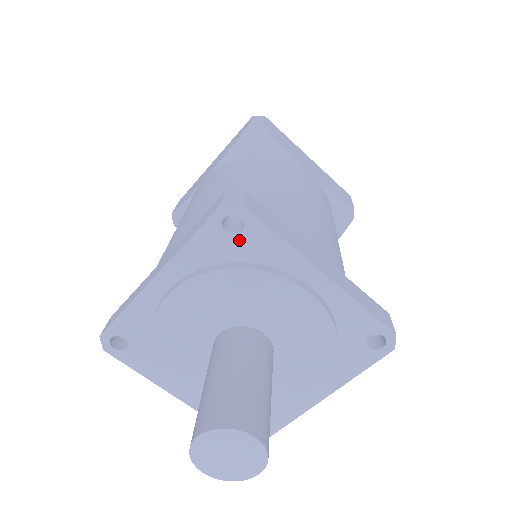
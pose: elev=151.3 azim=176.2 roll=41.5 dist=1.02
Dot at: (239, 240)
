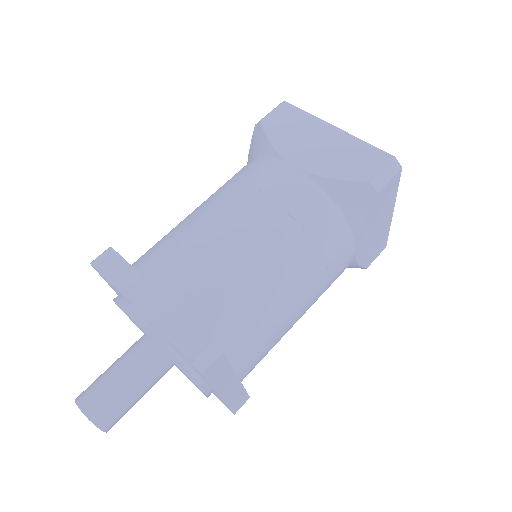
Dot at: (109, 283)
